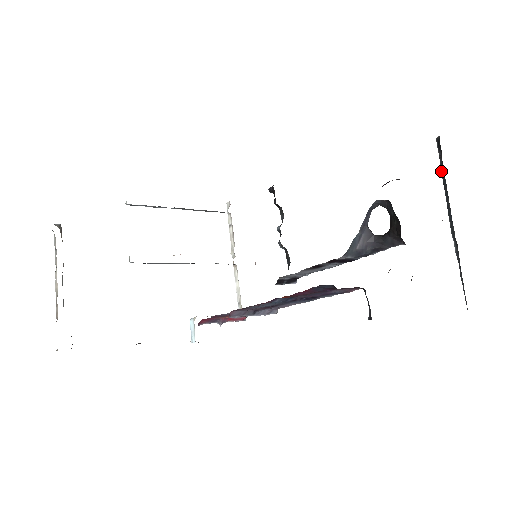
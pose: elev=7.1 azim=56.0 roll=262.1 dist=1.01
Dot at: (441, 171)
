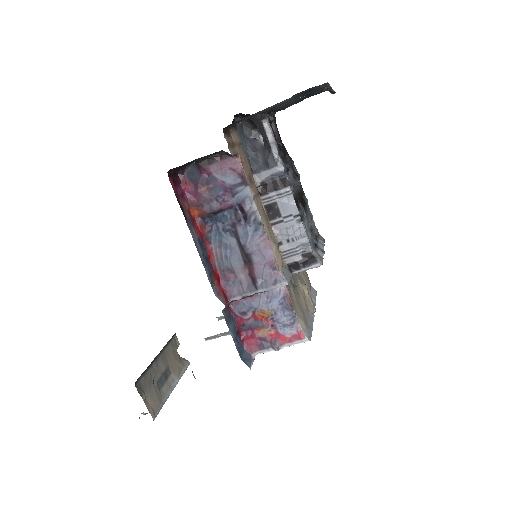
Dot at: occluded
